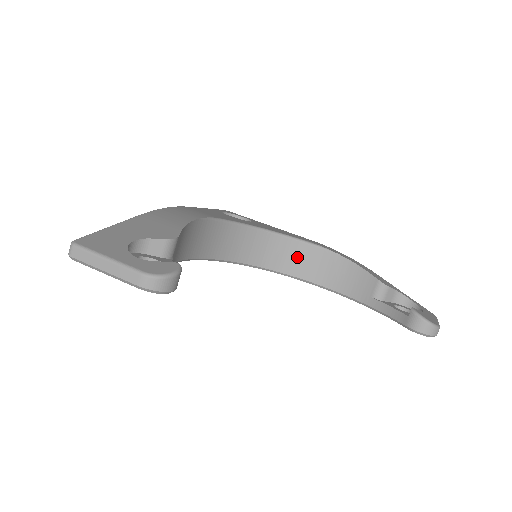
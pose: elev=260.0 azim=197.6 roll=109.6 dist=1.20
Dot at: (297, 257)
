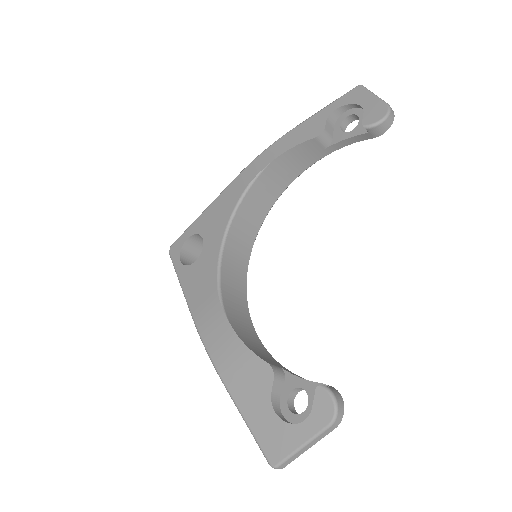
Dot at: (255, 204)
